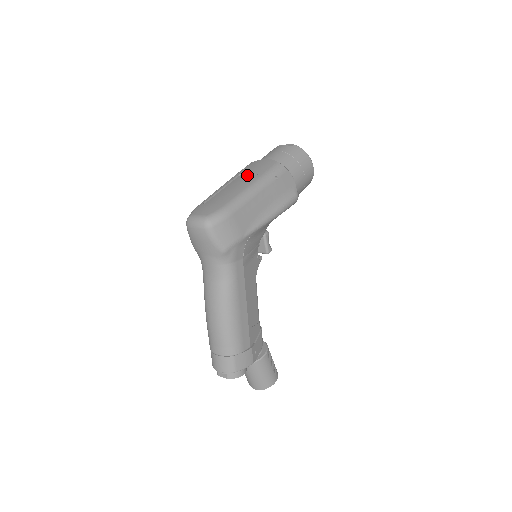
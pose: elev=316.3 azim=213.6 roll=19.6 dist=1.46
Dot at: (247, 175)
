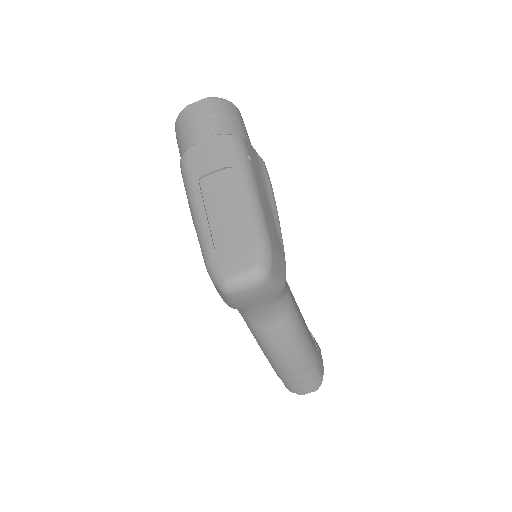
Dot at: (214, 175)
